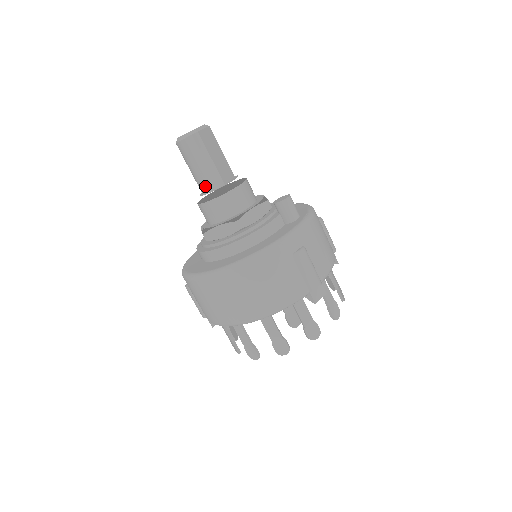
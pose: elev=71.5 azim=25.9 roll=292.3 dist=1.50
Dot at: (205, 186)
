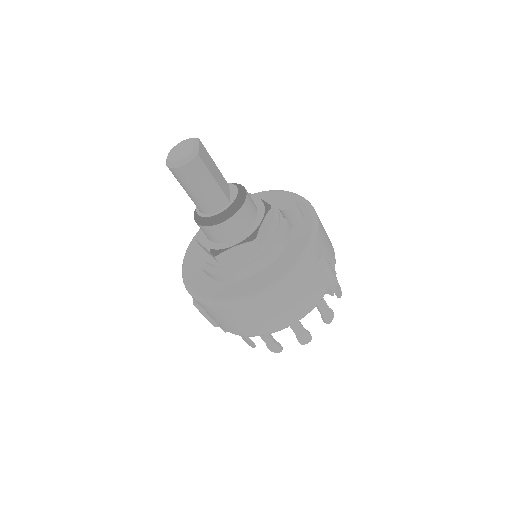
Dot at: (209, 208)
